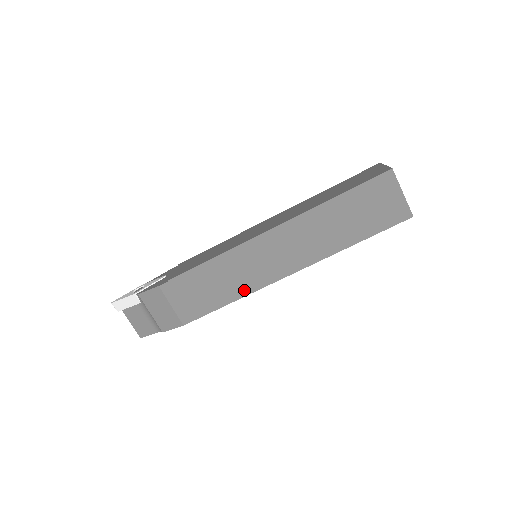
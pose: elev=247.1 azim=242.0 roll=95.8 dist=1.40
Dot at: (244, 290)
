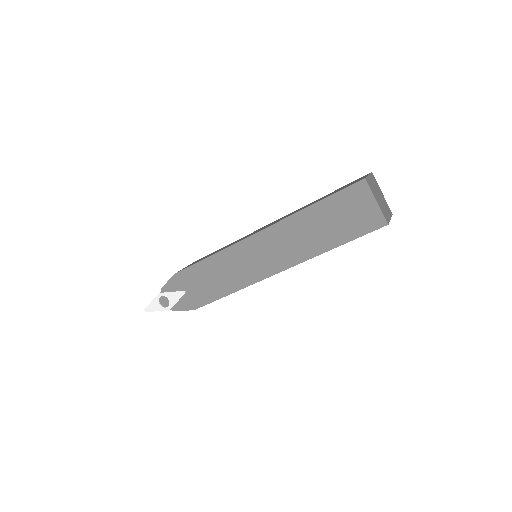
Dot at: occluded
